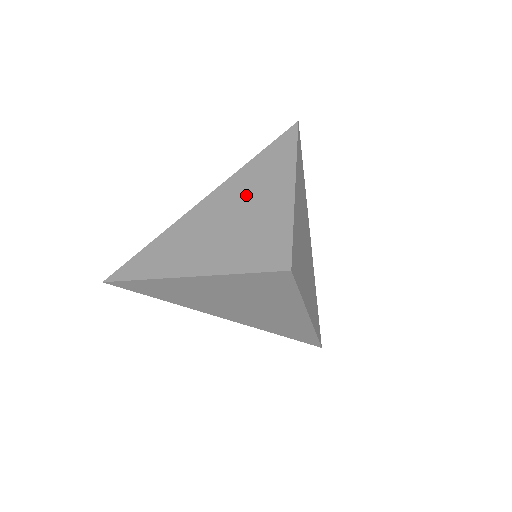
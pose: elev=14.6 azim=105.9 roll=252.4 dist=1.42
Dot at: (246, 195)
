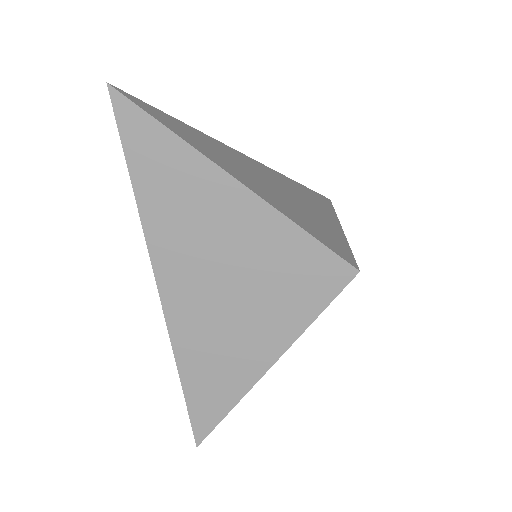
Dot at: (295, 192)
